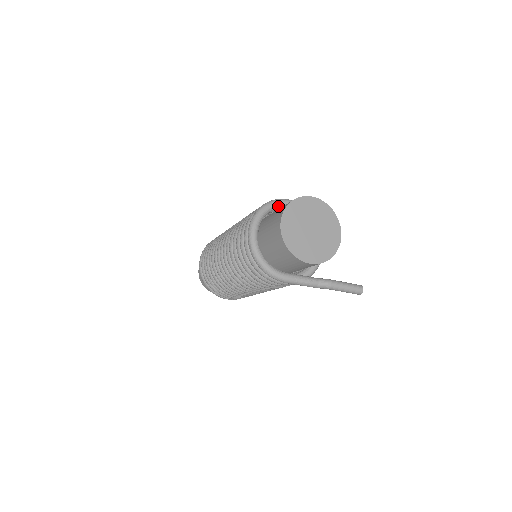
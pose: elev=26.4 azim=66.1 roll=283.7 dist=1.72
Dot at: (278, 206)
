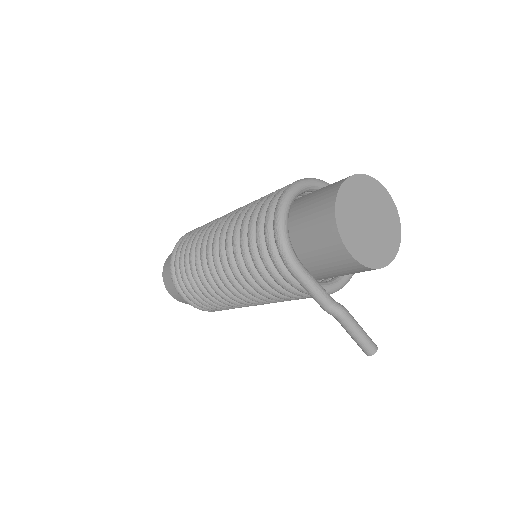
Dot at: occluded
